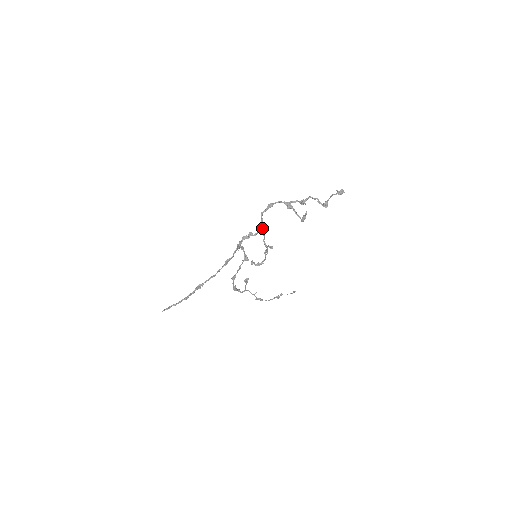
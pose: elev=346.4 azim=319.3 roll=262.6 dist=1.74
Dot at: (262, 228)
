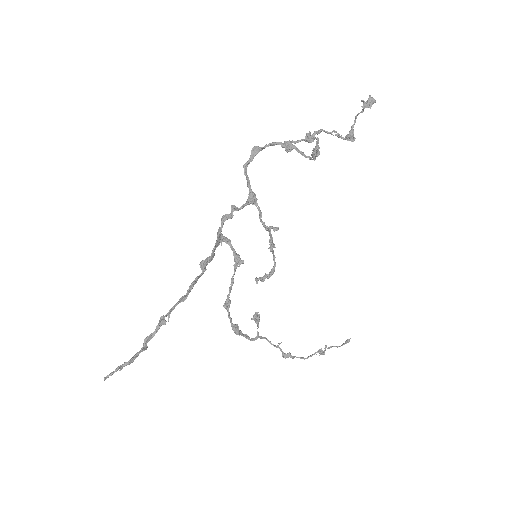
Dot at: (251, 194)
